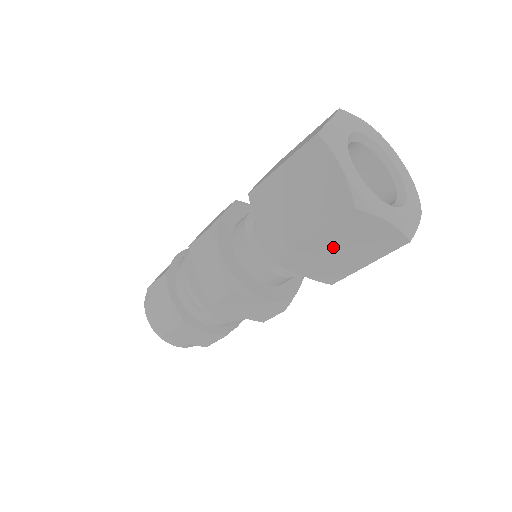
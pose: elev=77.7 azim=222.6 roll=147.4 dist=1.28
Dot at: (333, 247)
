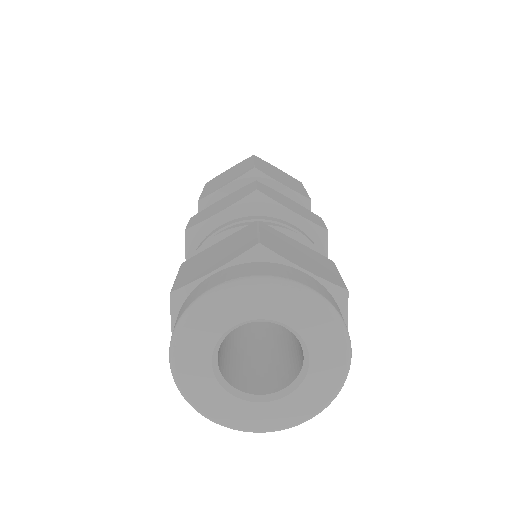
Dot at: (272, 171)
